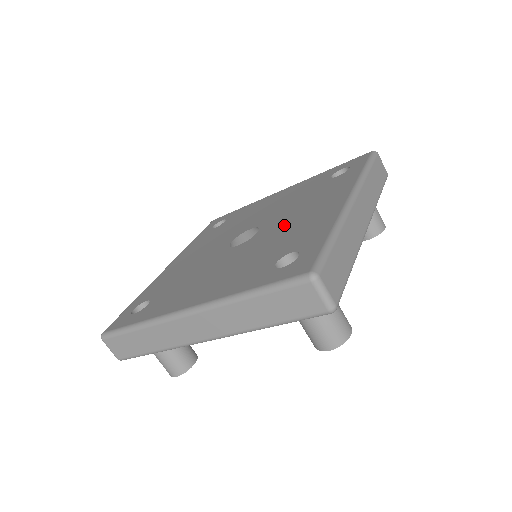
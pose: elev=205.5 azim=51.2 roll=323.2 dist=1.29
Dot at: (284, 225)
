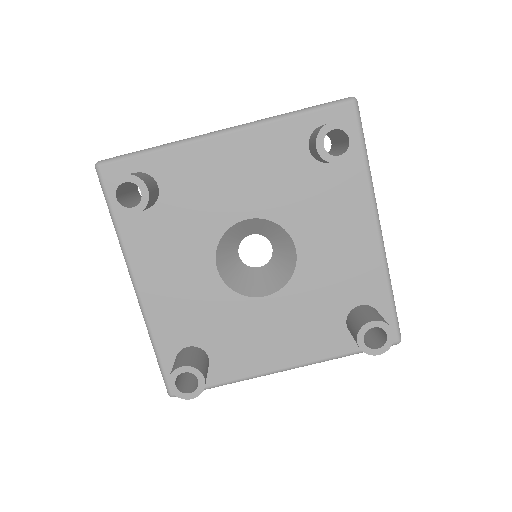
Dot at: occluded
